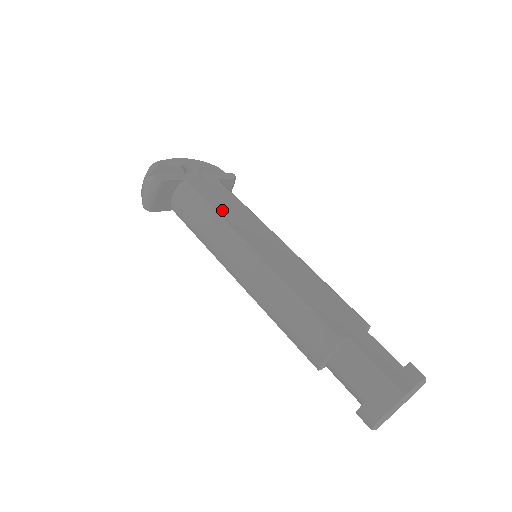
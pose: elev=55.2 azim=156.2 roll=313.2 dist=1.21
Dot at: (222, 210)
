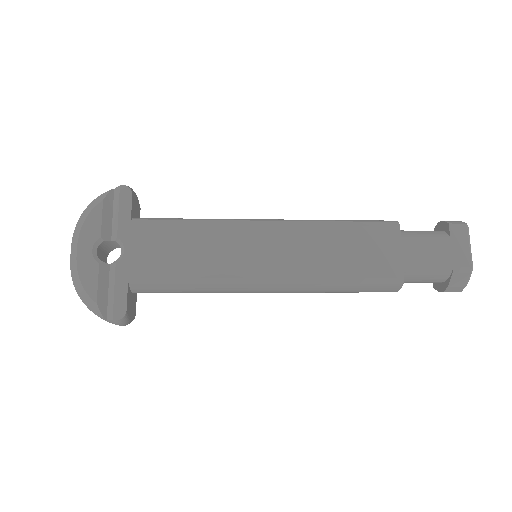
Dot at: (195, 268)
